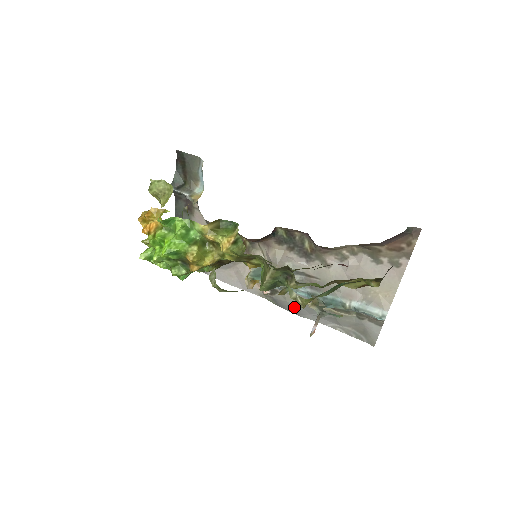
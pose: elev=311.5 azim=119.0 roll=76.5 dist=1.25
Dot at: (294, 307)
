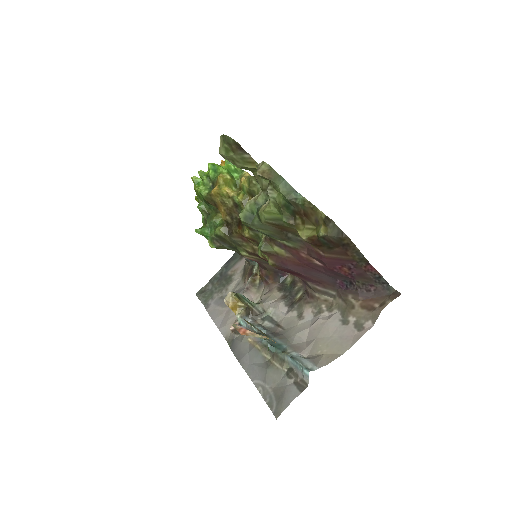
Dot at: (242, 350)
